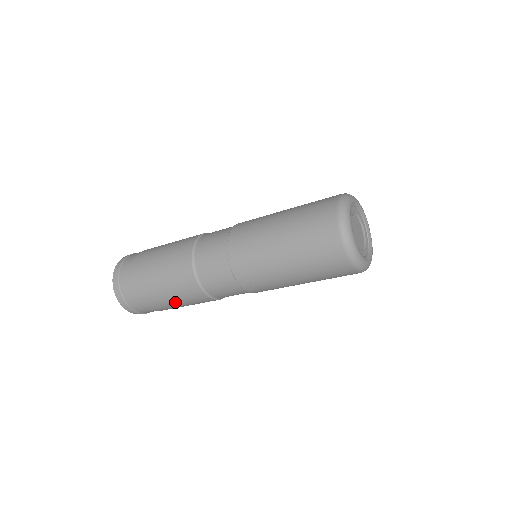
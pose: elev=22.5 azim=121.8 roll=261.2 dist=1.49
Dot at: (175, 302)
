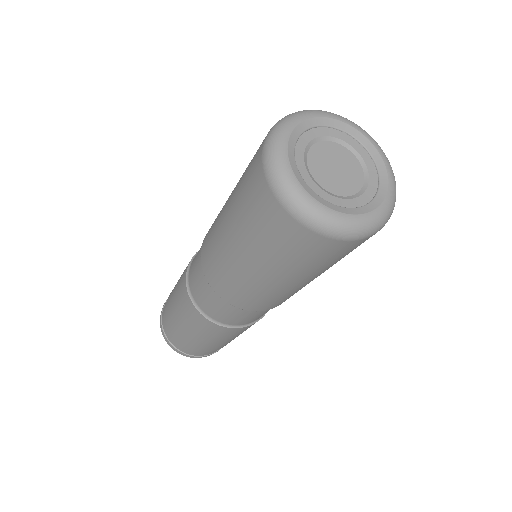
Dot at: (177, 312)
